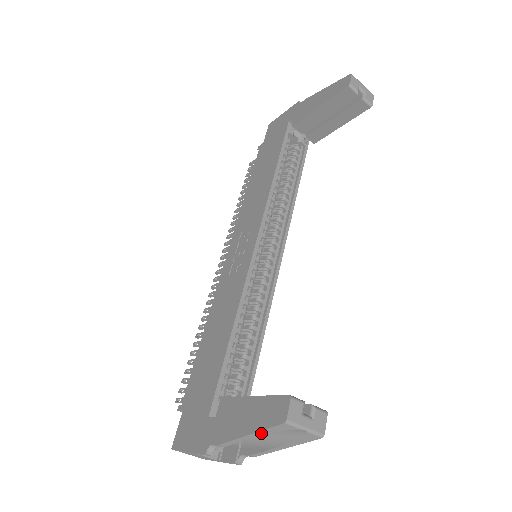
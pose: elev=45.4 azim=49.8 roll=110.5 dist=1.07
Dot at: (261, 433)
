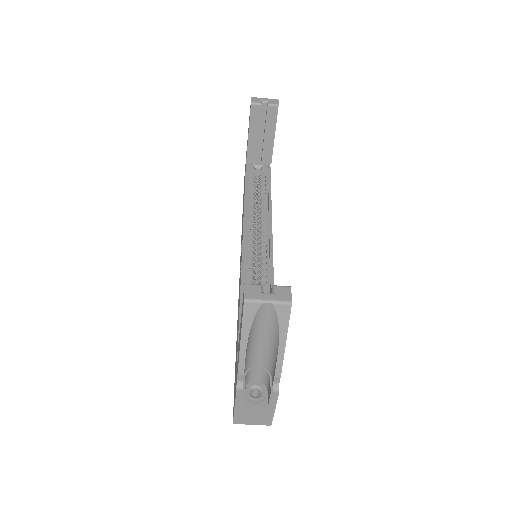
Dot at: (245, 331)
